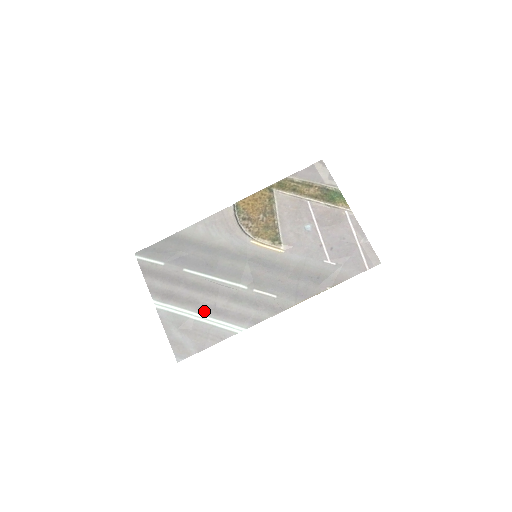
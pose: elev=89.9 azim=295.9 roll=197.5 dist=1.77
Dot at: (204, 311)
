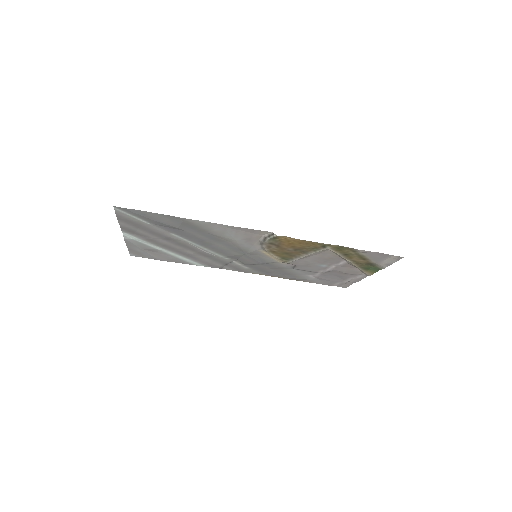
Dot at: (175, 252)
